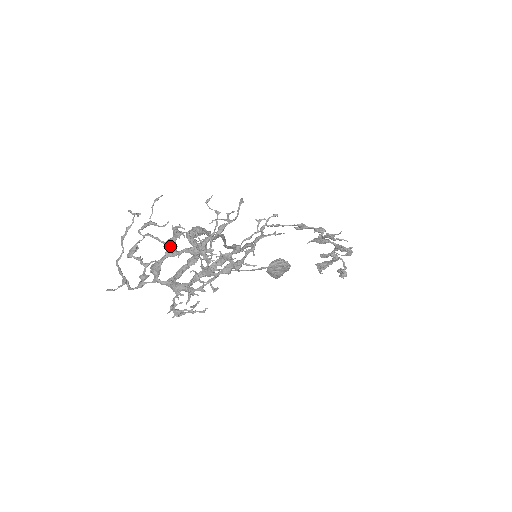
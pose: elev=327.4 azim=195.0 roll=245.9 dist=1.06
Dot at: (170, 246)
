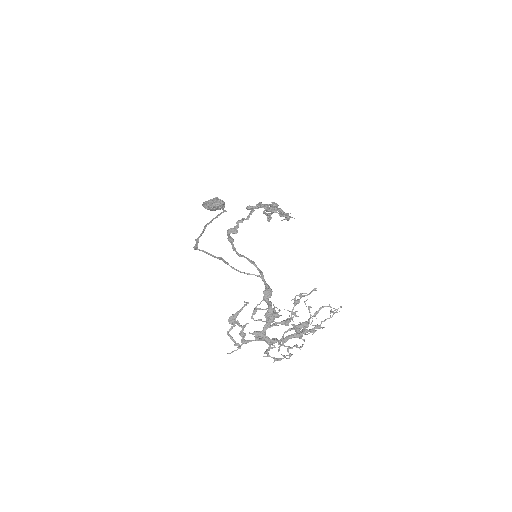
Dot at: occluded
